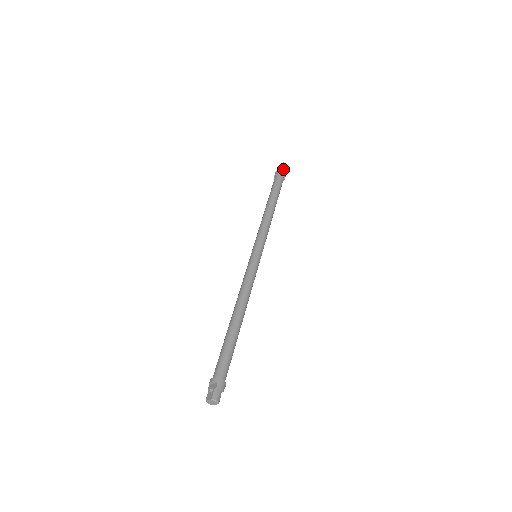
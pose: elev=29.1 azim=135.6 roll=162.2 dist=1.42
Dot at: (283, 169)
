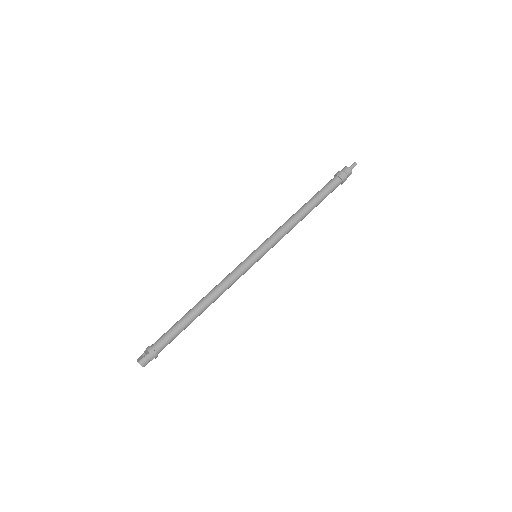
Dot at: (347, 172)
